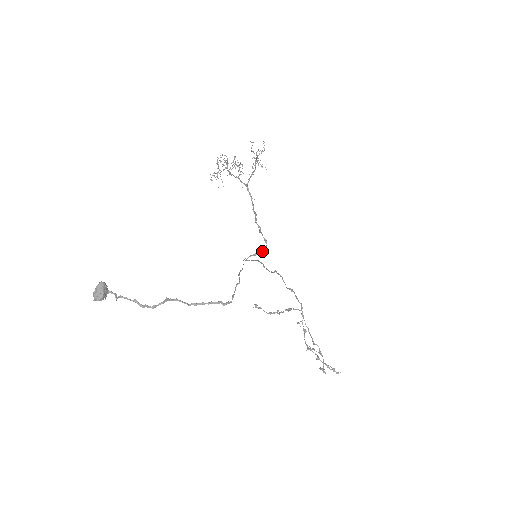
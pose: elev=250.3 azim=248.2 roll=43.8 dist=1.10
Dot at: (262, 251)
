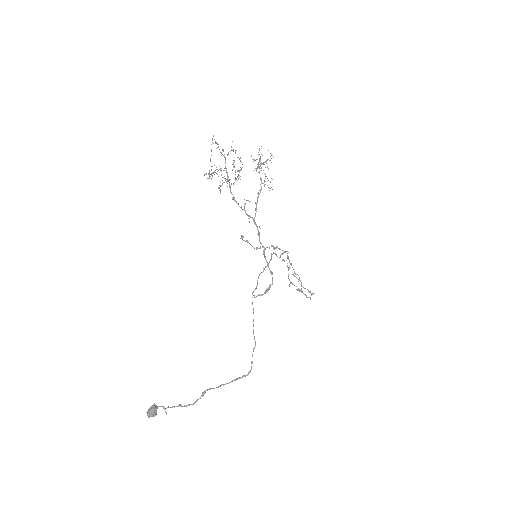
Dot at: (269, 287)
